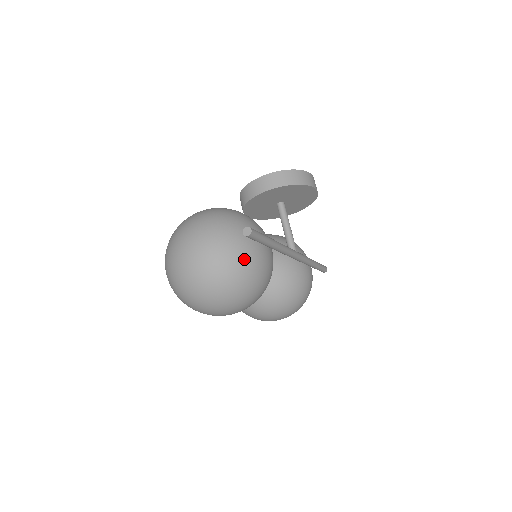
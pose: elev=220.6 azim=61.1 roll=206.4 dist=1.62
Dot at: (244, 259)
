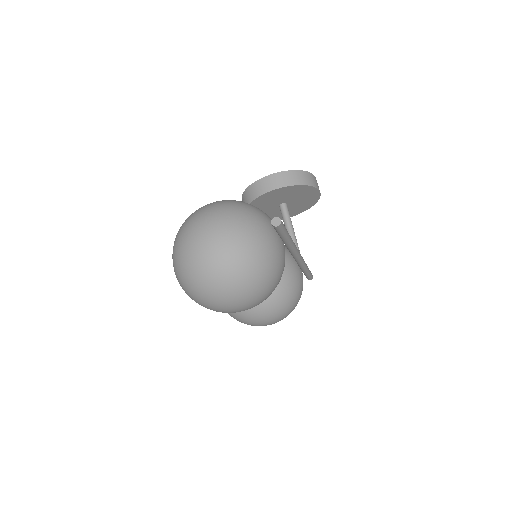
Dot at: (266, 251)
